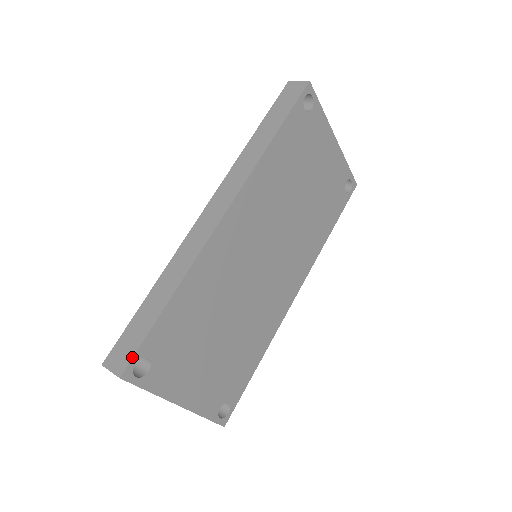
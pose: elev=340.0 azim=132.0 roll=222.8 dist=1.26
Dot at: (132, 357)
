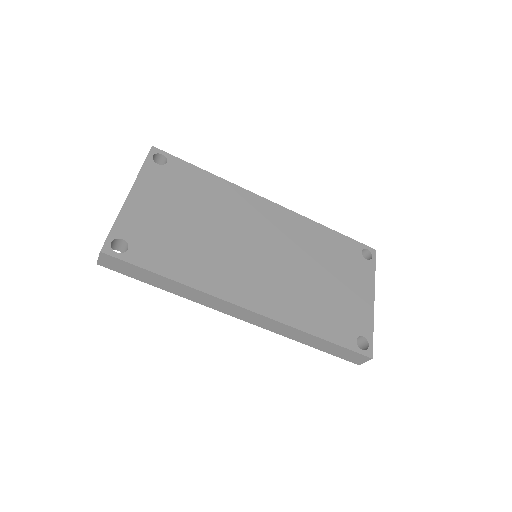
Dot at: (166, 152)
